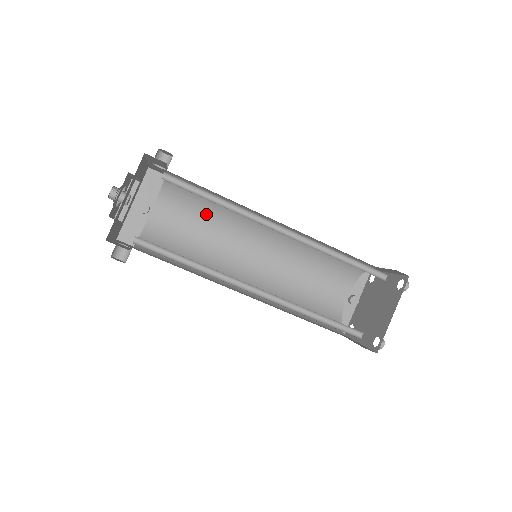
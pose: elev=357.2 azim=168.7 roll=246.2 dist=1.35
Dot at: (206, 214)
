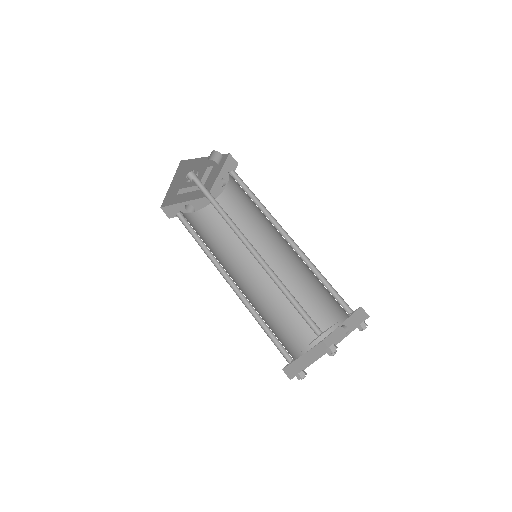
Dot at: (253, 204)
